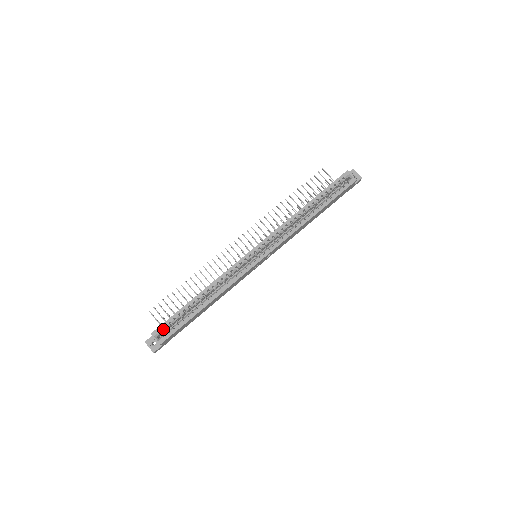
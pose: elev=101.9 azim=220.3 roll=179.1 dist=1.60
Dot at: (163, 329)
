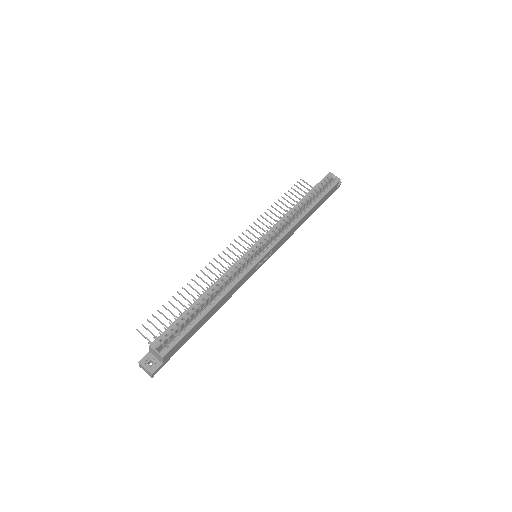
Dot at: (165, 338)
